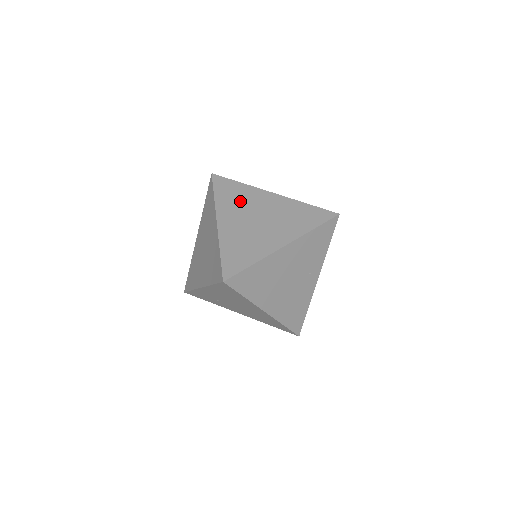
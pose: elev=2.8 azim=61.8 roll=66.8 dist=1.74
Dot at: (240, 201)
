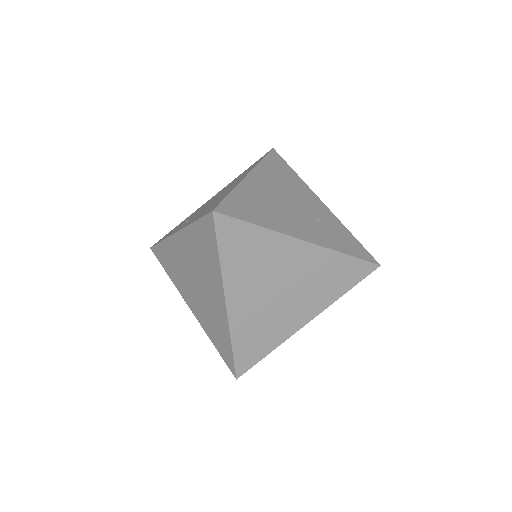
Dot at: (257, 264)
